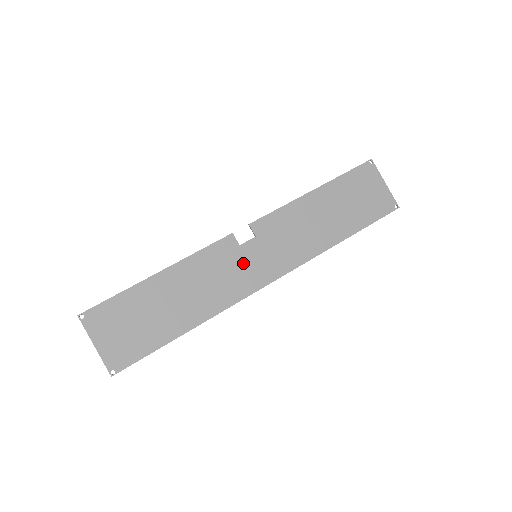
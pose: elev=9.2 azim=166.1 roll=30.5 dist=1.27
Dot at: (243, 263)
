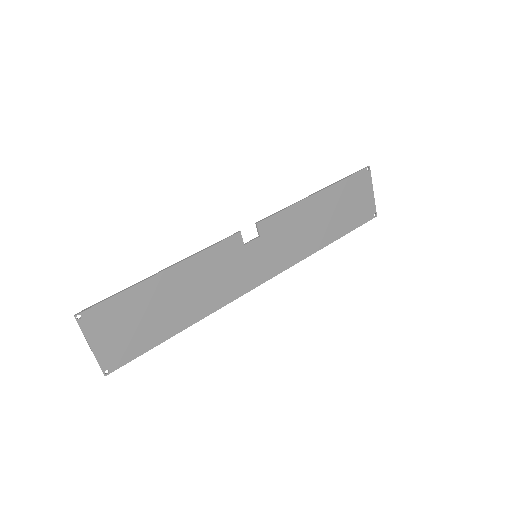
Dot at: (244, 263)
